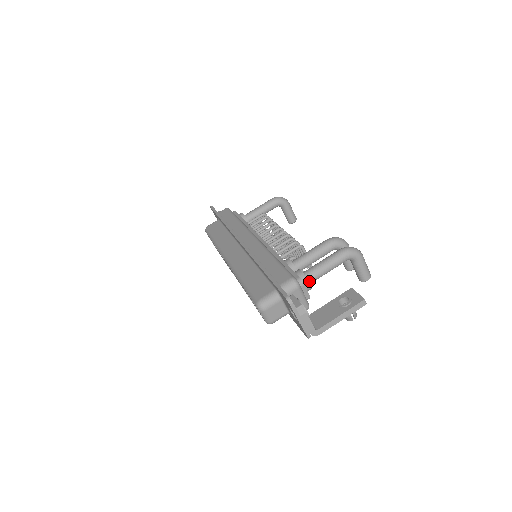
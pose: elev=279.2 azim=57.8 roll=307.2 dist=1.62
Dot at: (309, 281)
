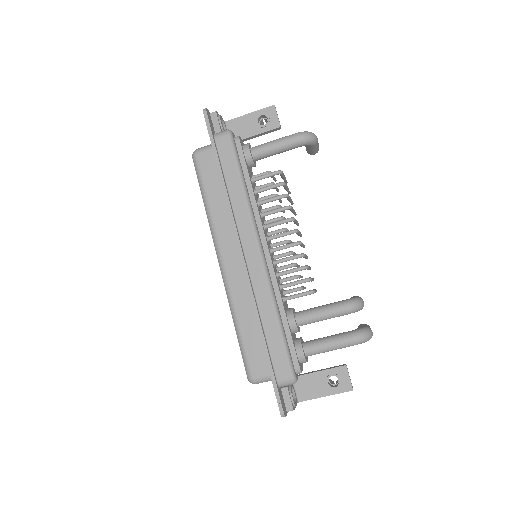
Dot at: occluded
